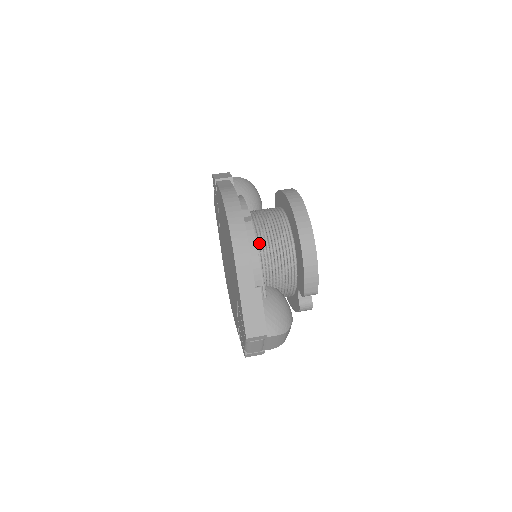
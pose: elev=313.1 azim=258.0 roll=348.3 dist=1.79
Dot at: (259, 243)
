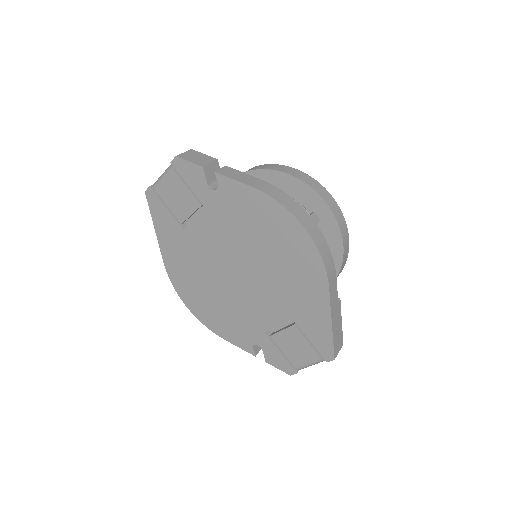
Dot at: occluded
